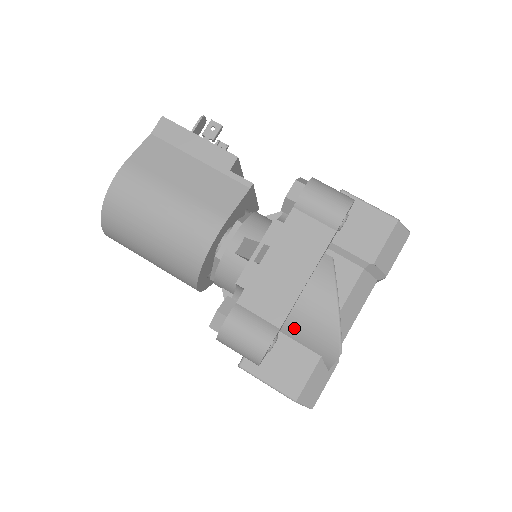
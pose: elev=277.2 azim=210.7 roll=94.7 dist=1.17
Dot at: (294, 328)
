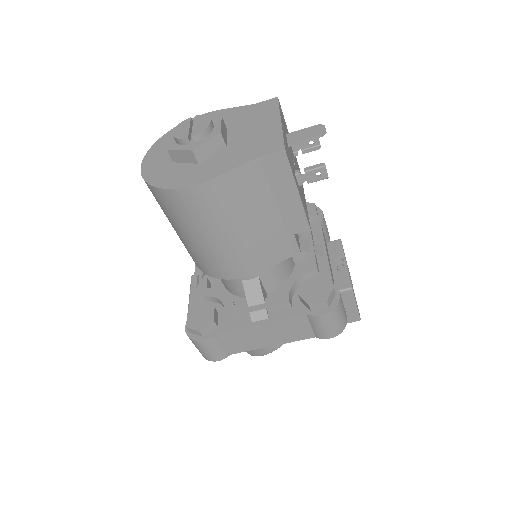
Dot at: occluded
